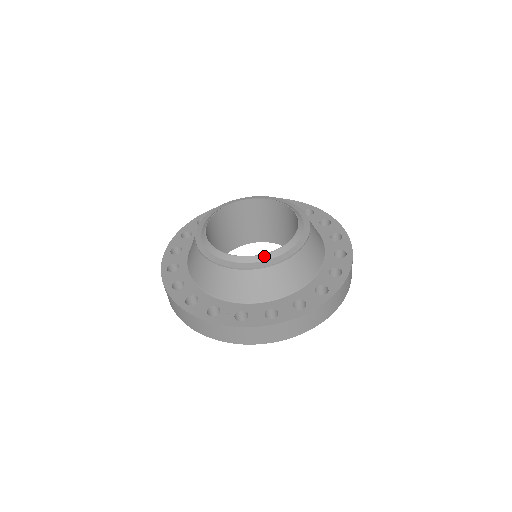
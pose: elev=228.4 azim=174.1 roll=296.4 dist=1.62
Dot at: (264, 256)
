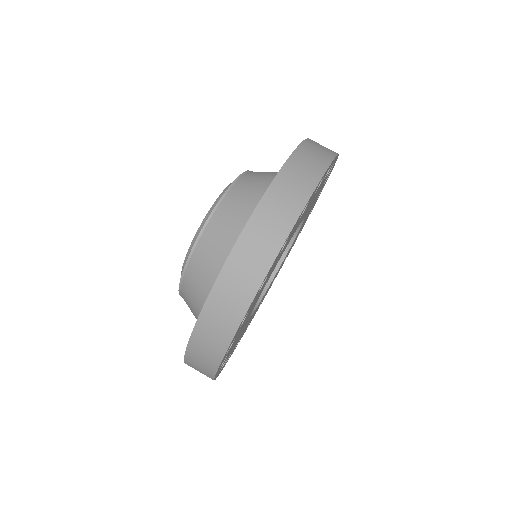
Dot at: (229, 185)
